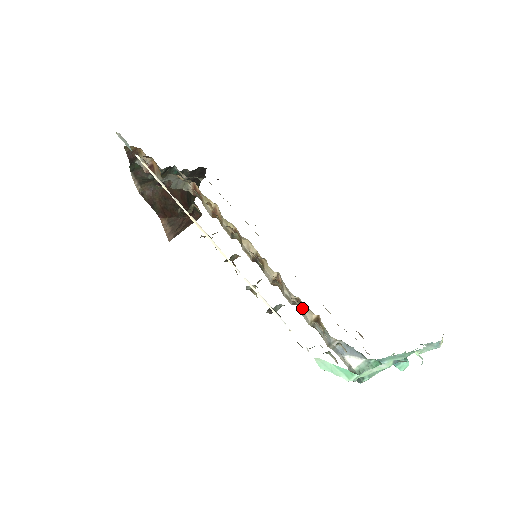
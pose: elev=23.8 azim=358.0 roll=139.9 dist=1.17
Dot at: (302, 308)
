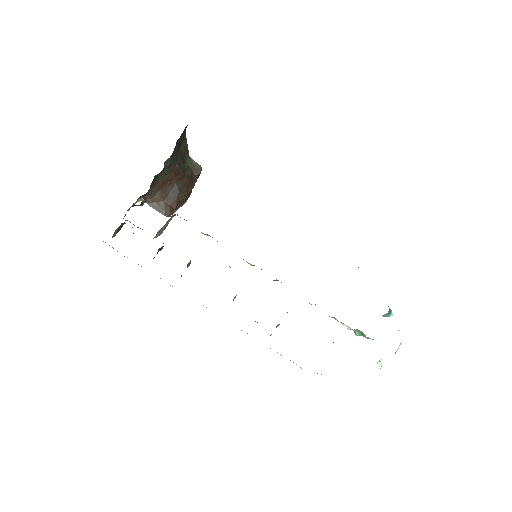
Dot at: occluded
